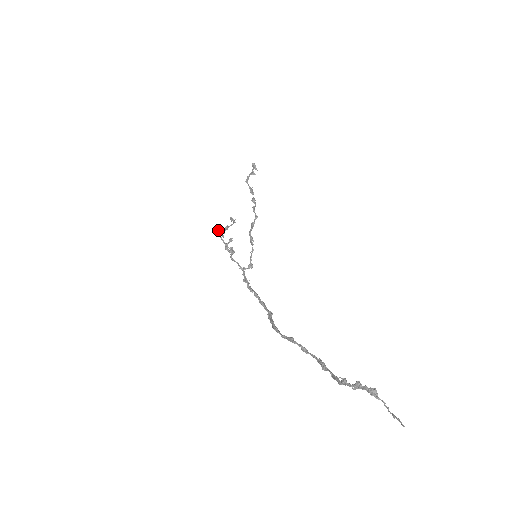
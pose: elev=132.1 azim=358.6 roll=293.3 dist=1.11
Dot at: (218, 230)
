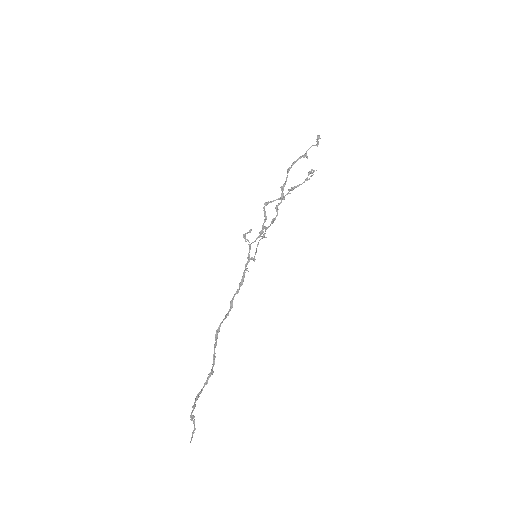
Dot at: (265, 203)
